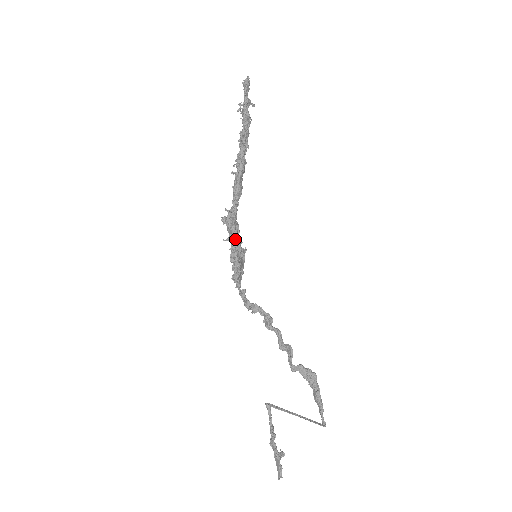
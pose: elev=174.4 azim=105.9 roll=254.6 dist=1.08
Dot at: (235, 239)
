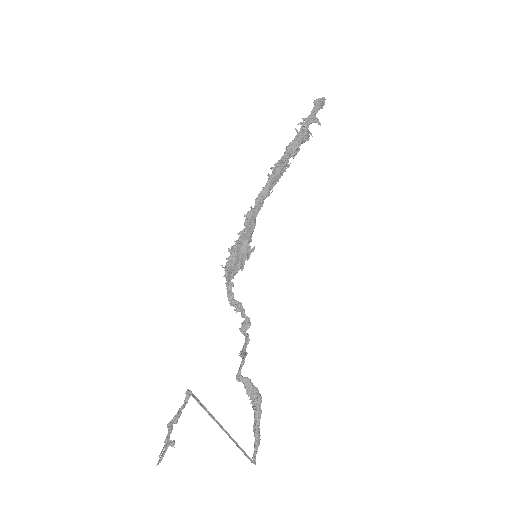
Dot at: (245, 234)
